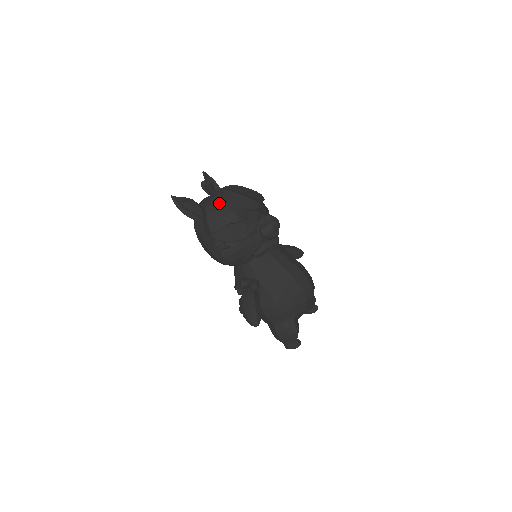
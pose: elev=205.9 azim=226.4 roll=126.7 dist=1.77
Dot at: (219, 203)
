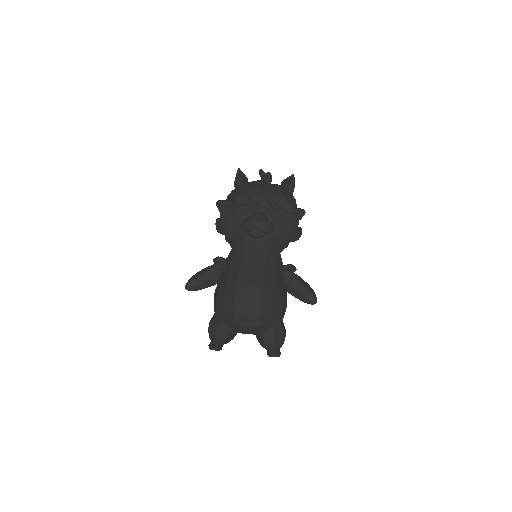
Dot at: (244, 184)
